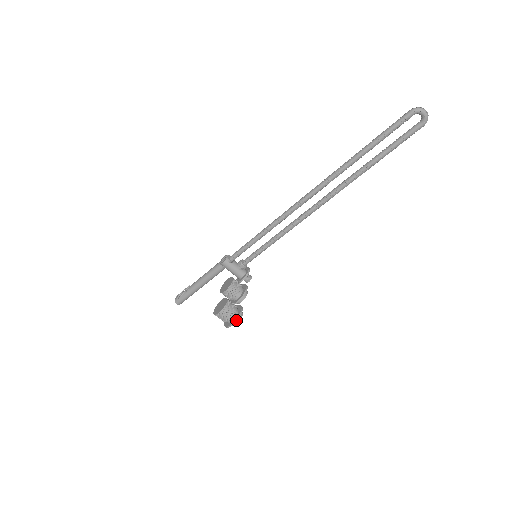
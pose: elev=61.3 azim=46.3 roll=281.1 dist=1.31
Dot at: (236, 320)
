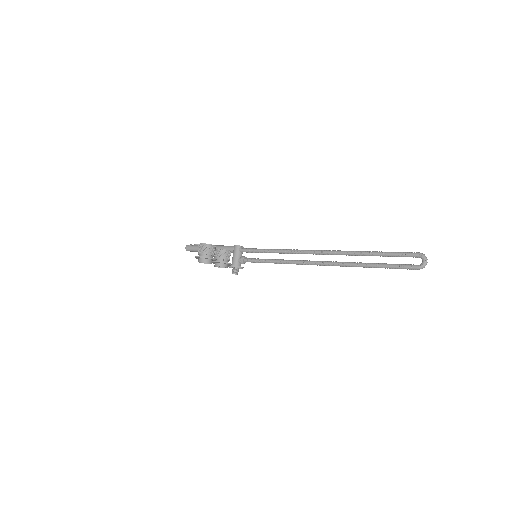
Dot at: (205, 257)
